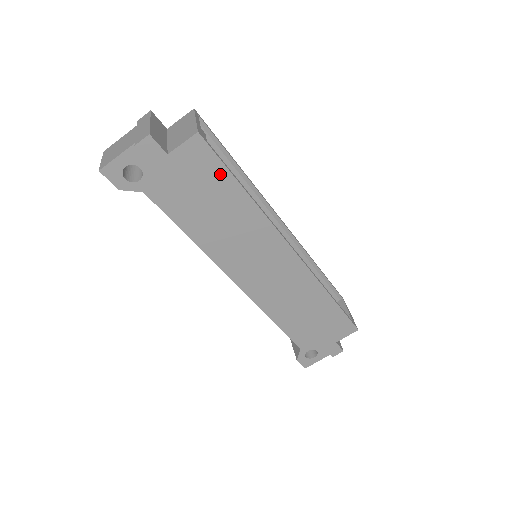
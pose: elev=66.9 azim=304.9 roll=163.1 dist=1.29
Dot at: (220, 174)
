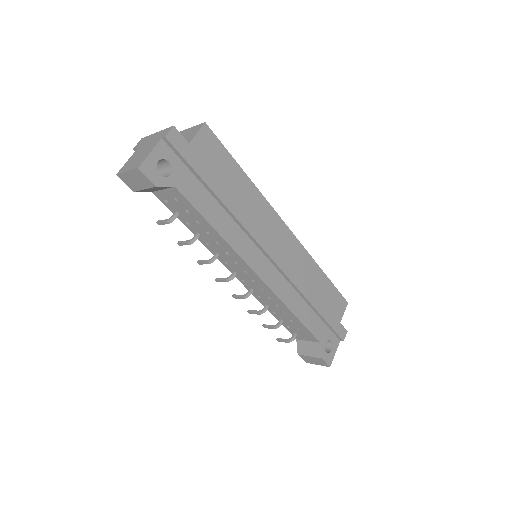
Dot at: (226, 159)
